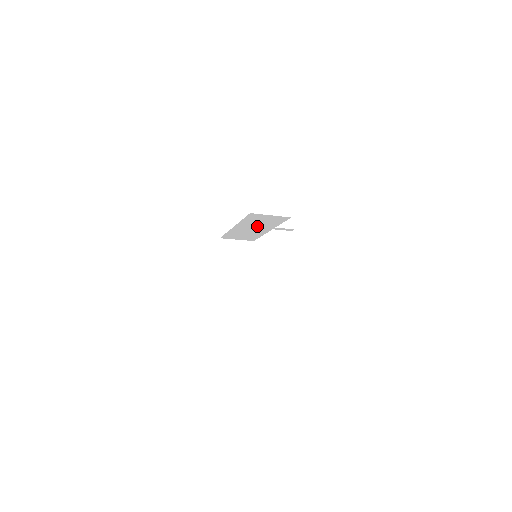
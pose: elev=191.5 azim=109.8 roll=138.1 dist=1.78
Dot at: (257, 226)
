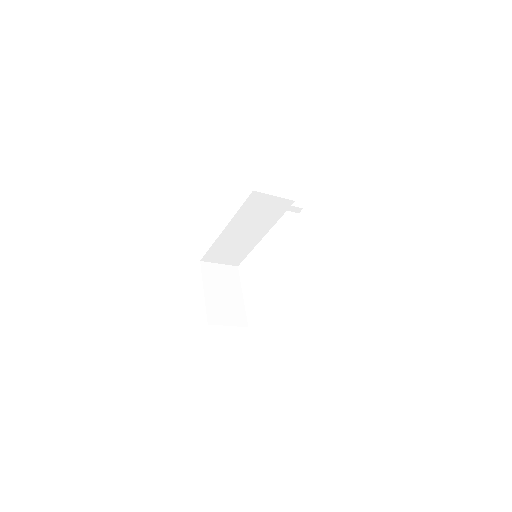
Dot at: (264, 201)
